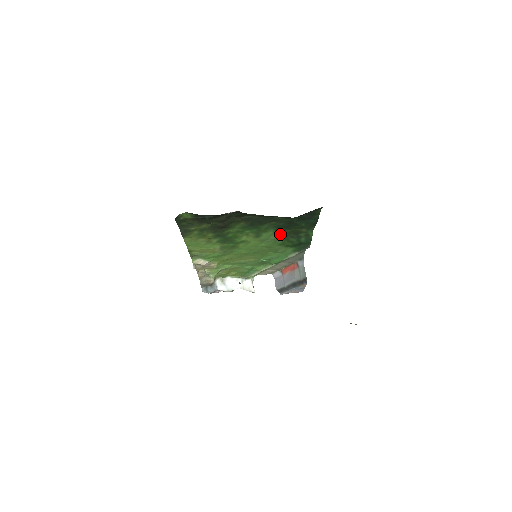
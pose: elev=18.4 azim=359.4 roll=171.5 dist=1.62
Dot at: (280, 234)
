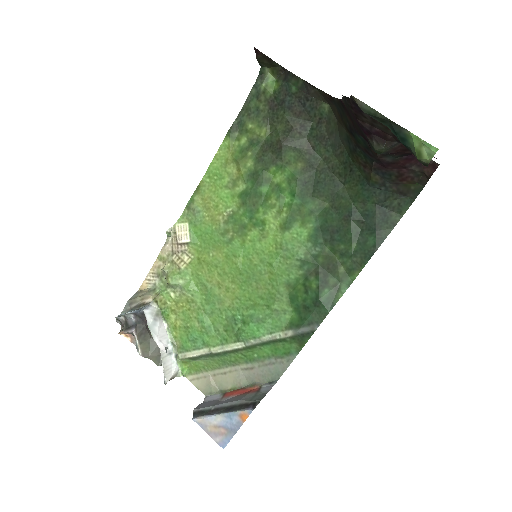
Dot at: (310, 252)
